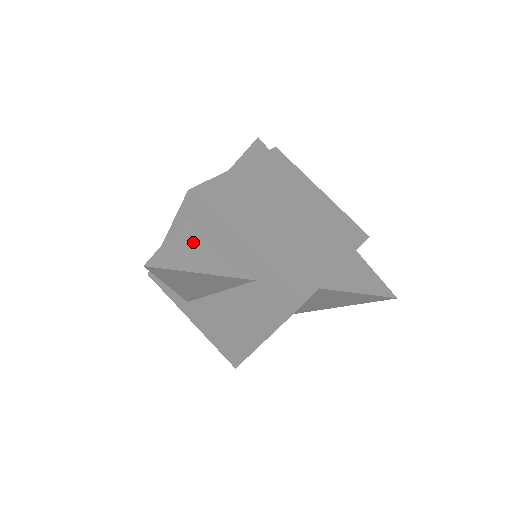
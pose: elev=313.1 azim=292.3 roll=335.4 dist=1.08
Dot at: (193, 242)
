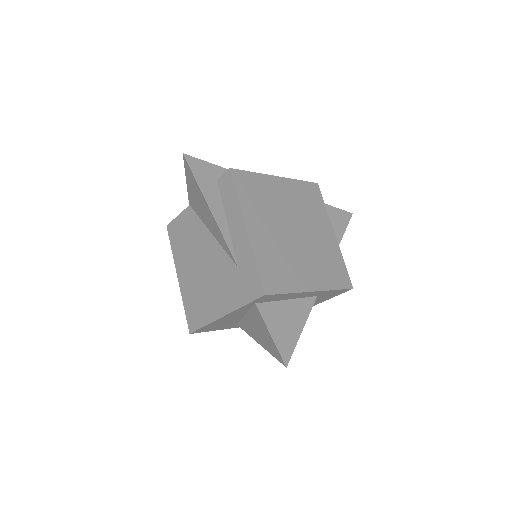
Dot at: (278, 316)
